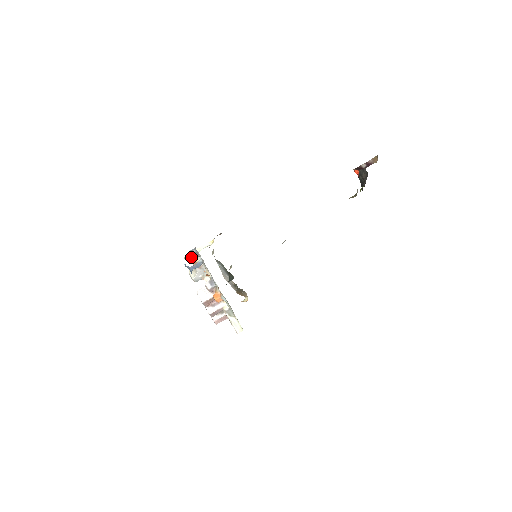
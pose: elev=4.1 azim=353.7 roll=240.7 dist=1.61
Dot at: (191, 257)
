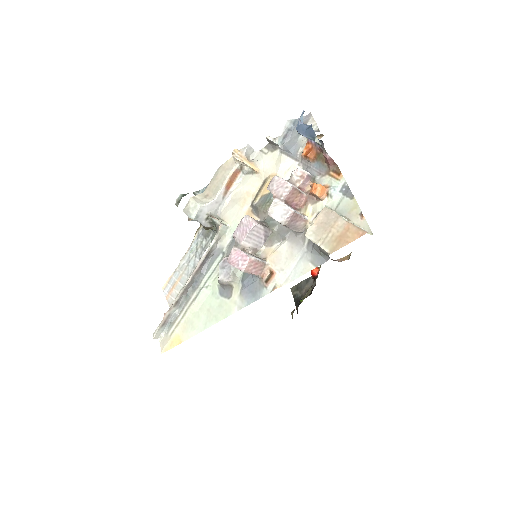
Dot at: (246, 155)
